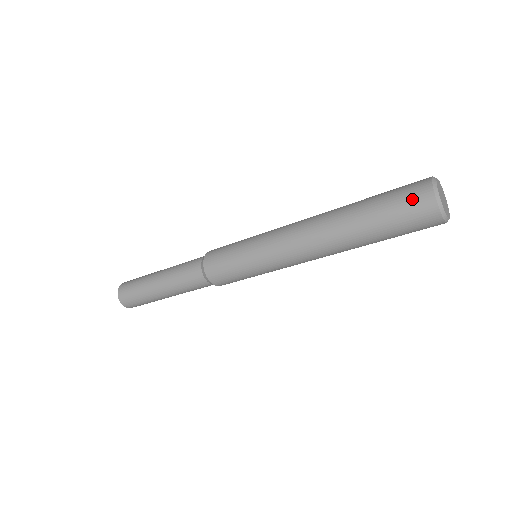
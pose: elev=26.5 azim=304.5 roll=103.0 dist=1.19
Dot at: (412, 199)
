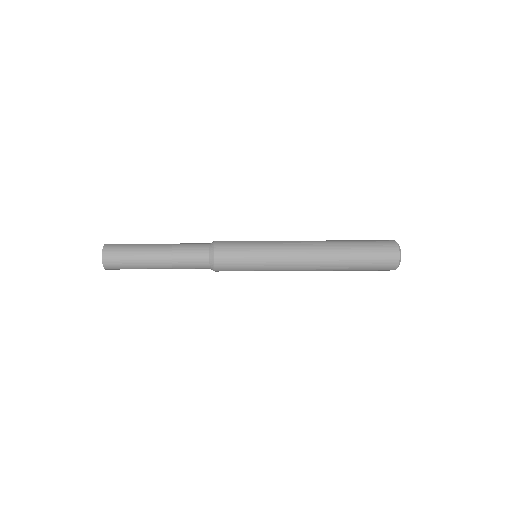
Dot at: (386, 253)
